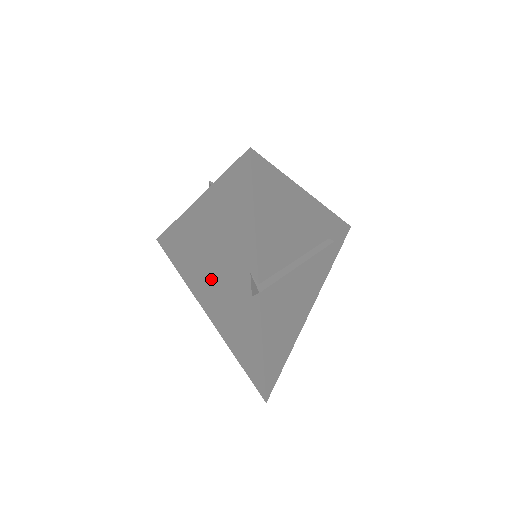
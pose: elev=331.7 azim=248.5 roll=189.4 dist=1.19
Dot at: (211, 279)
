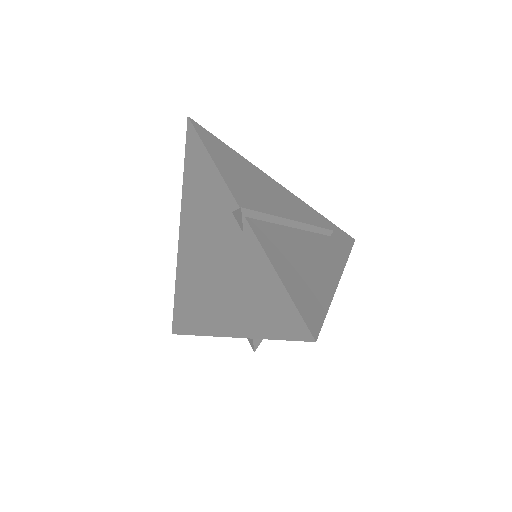
Dot at: (215, 284)
